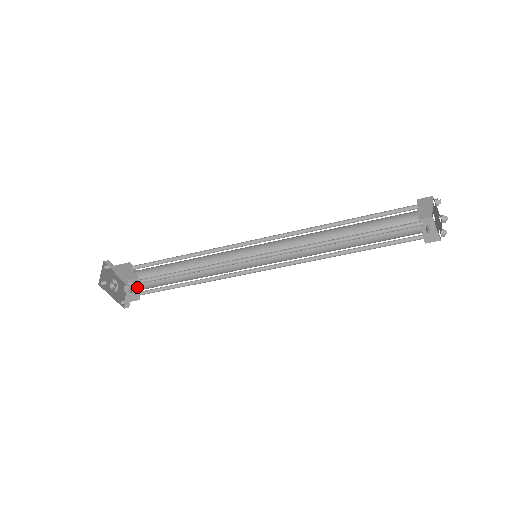
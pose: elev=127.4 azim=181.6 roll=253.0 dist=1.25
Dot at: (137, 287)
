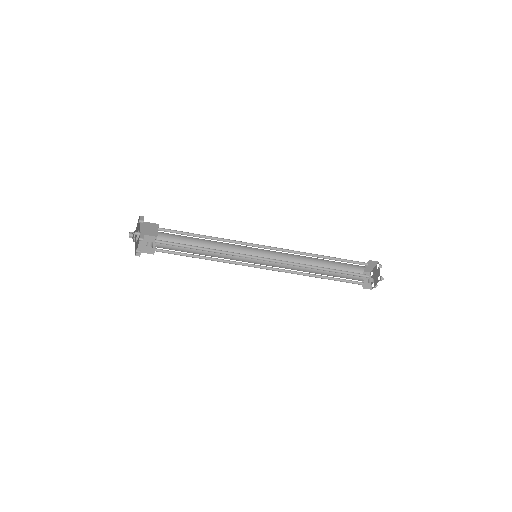
Dot at: occluded
